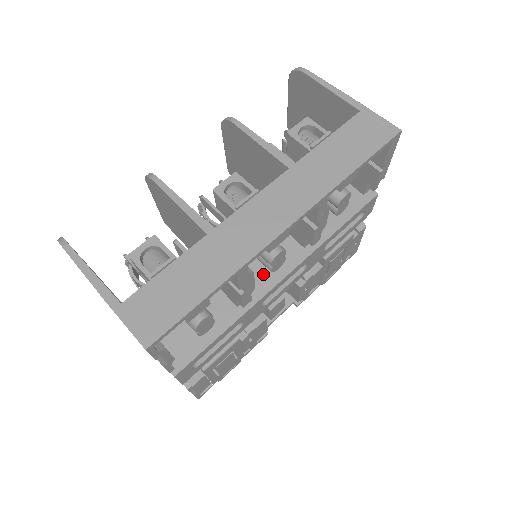
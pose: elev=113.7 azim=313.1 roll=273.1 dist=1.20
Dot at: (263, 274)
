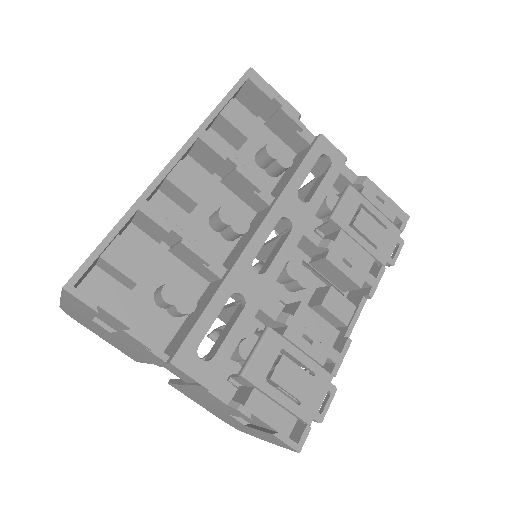
Dot at: (240, 246)
